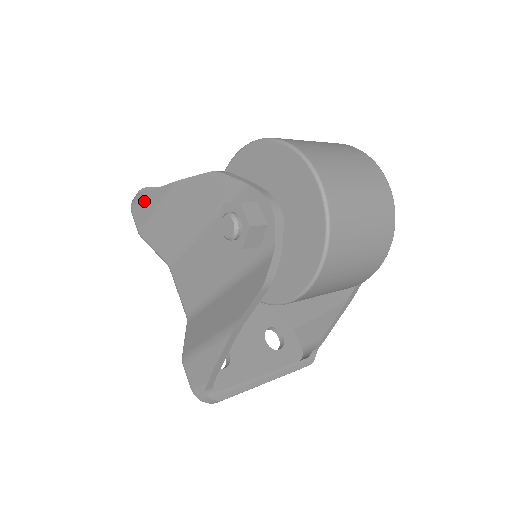
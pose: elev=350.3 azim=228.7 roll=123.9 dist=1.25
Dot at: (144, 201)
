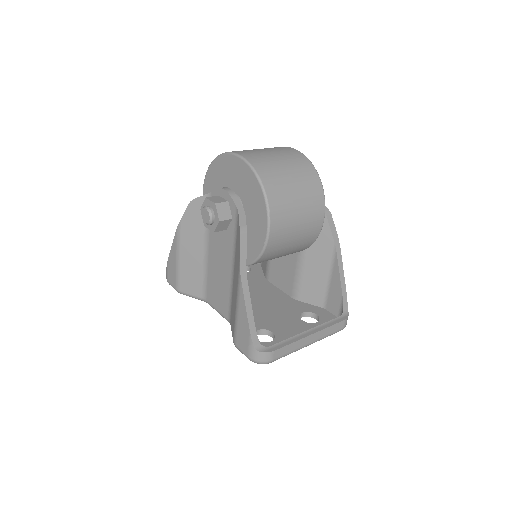
Dot at: (170, 265)
